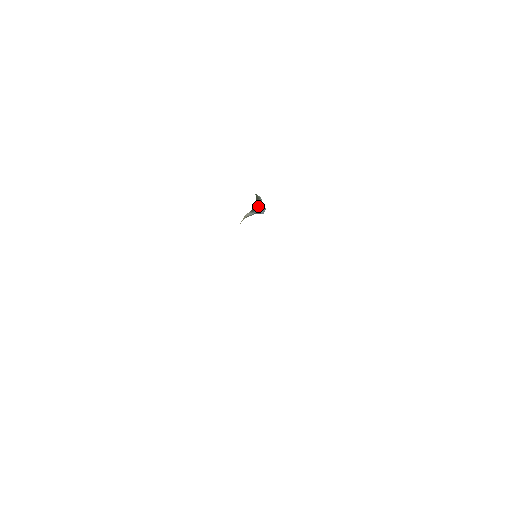
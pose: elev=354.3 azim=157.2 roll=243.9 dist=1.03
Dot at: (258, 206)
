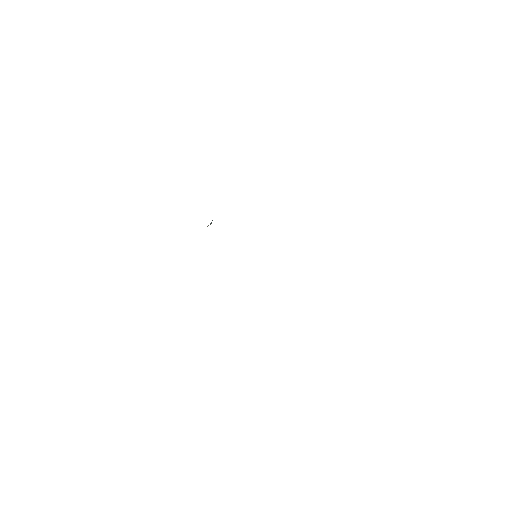
Dot at: occluded
